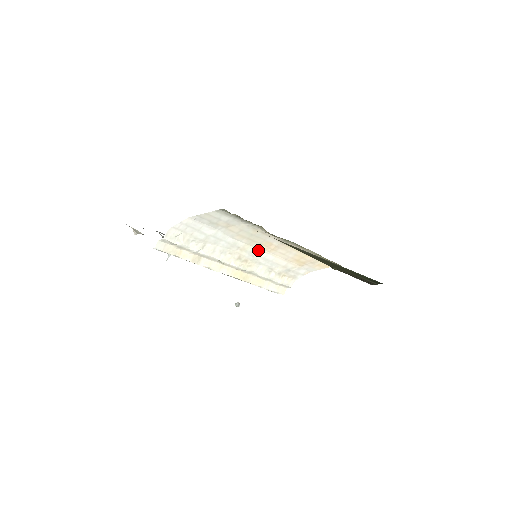
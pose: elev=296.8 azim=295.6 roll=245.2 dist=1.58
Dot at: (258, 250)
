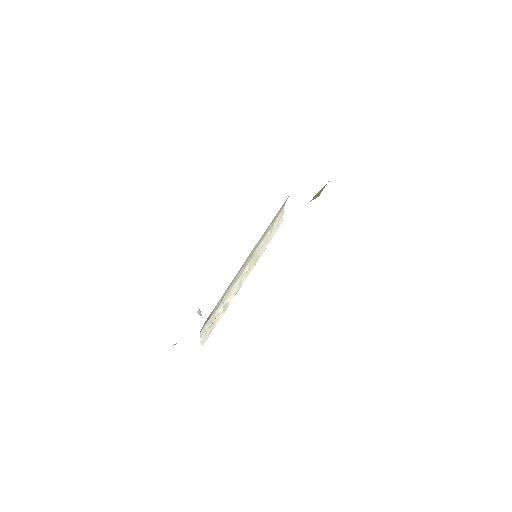
Dot at: (252, 250)
